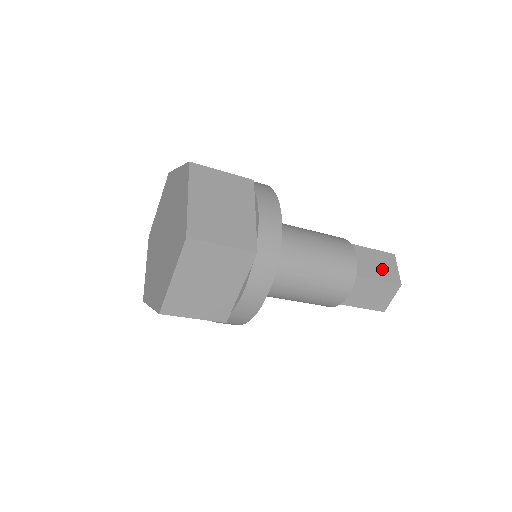
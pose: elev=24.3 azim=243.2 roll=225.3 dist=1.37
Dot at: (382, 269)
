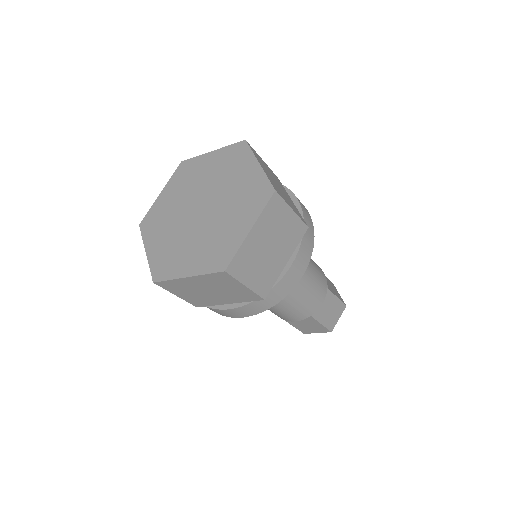
Dot at: (334, 290)
